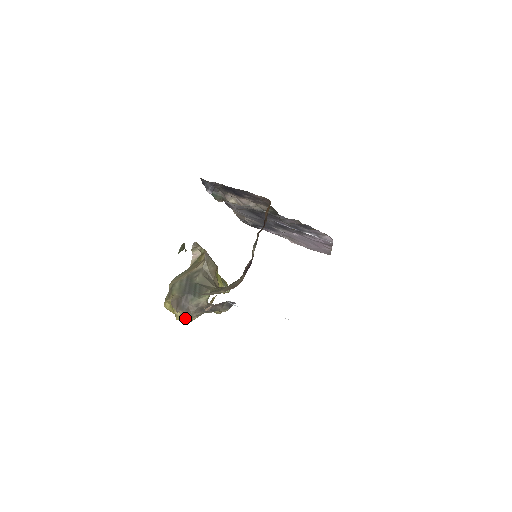
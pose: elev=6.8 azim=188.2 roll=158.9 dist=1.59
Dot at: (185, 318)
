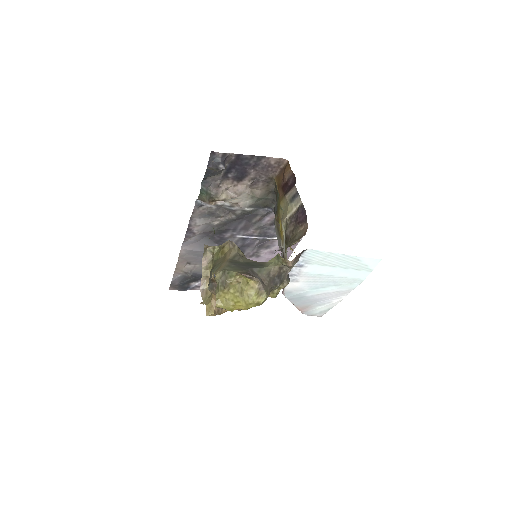
Dot at: (262, 294)
